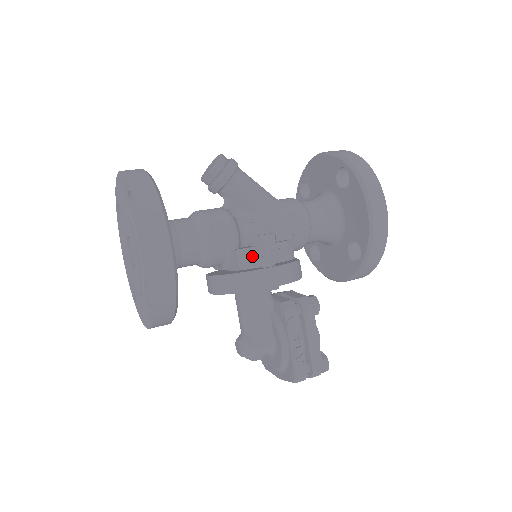
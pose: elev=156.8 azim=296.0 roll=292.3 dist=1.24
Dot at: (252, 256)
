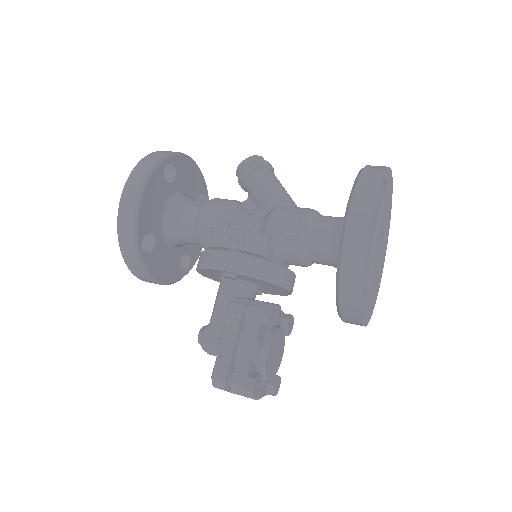
Dot at: (218, 236)
